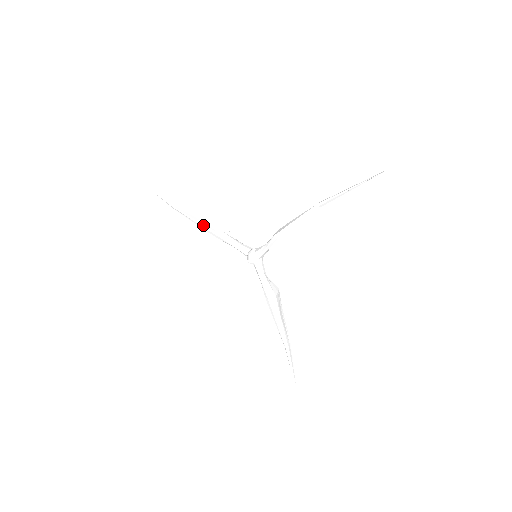
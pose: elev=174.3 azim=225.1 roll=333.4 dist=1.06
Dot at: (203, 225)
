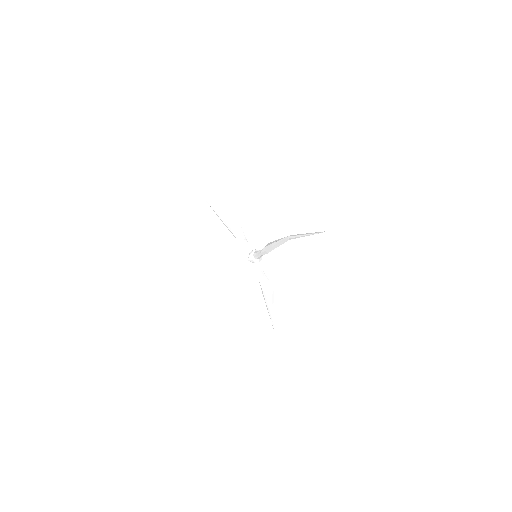
Dot at: (223, 220)
